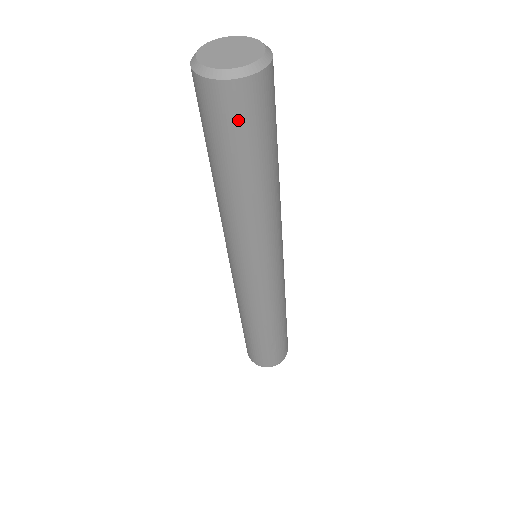
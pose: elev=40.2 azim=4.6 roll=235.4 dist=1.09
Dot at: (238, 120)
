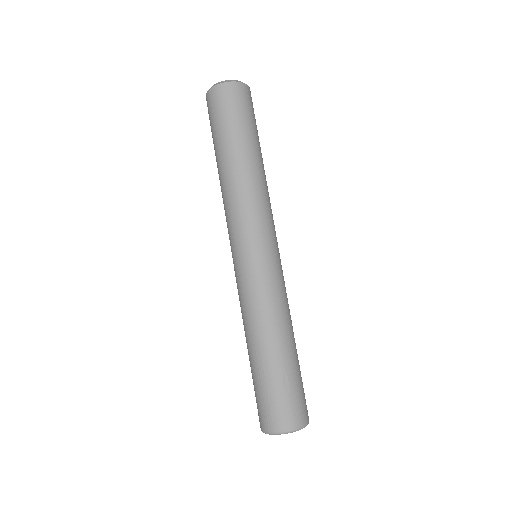
Dot at: (230, 106)
